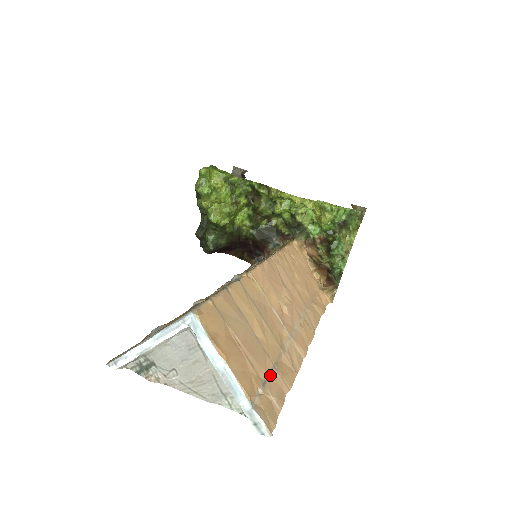
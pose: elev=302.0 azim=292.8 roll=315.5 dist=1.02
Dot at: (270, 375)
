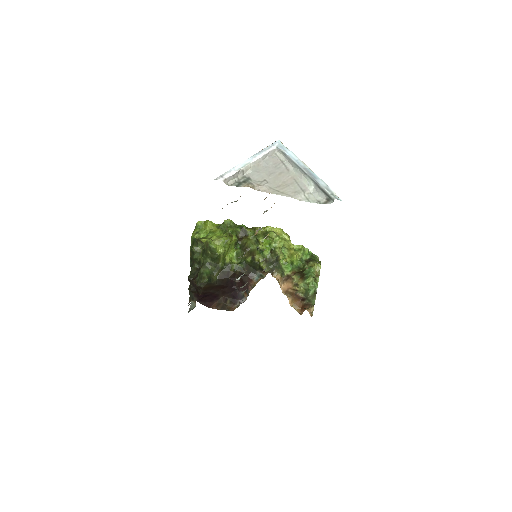
Dot at: occluded
